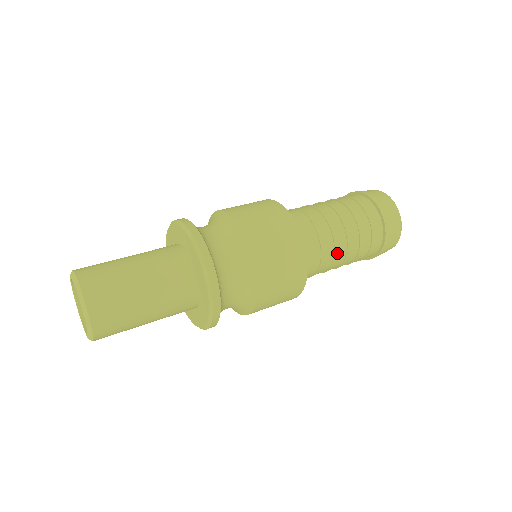
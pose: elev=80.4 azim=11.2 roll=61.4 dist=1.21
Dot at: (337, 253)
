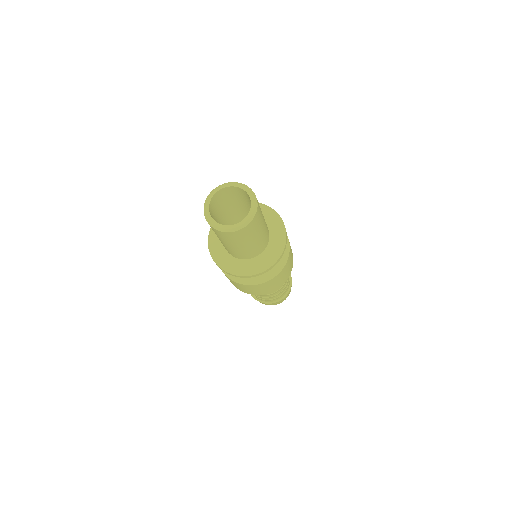
Dot at: occluded
